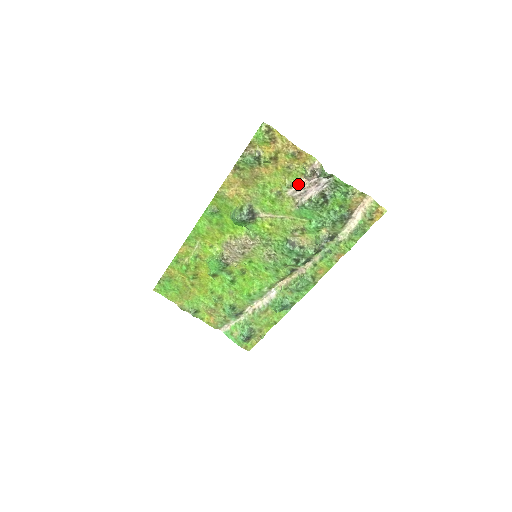
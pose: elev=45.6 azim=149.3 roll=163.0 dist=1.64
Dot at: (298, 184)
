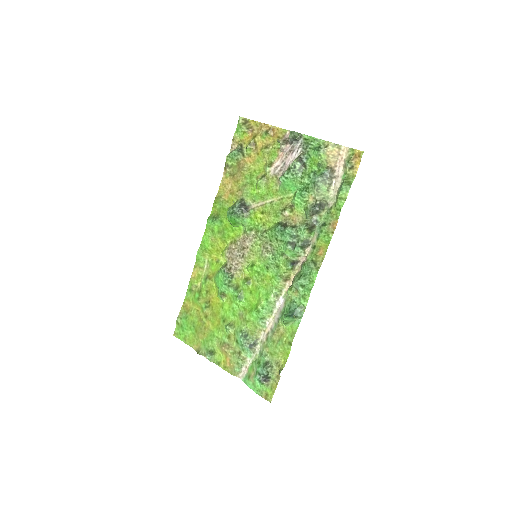
Dot at: (277, 160)
